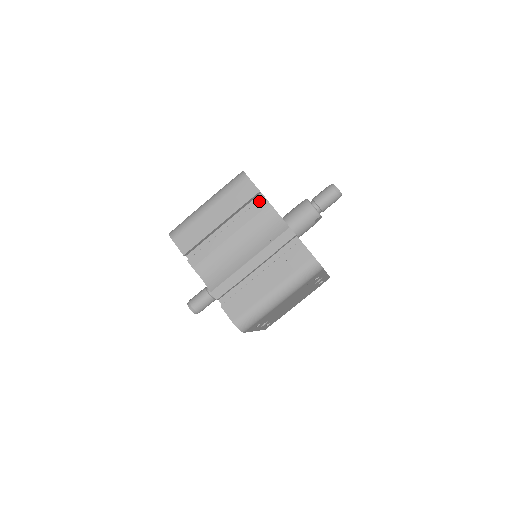
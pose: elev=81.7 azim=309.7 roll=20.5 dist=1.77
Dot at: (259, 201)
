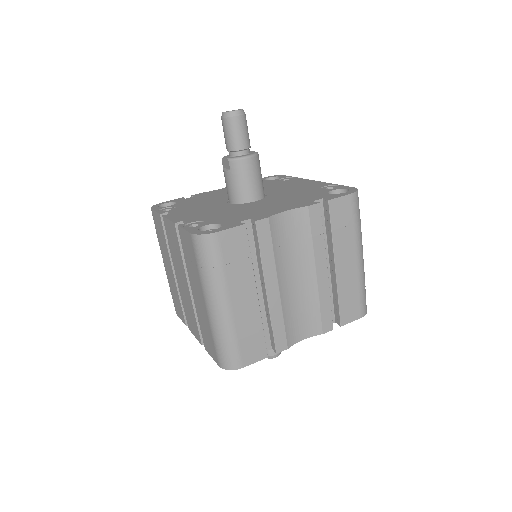
Dot at: (257, 231)
